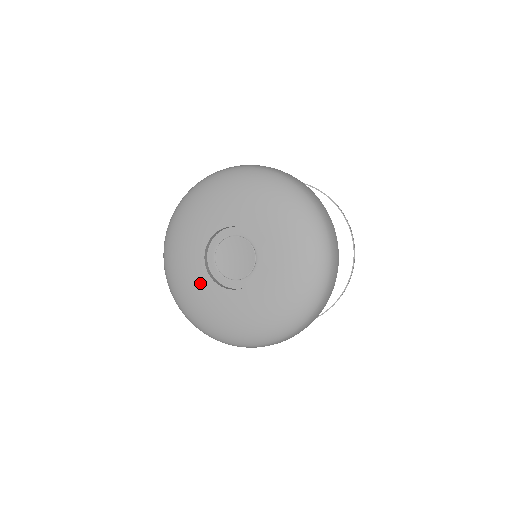
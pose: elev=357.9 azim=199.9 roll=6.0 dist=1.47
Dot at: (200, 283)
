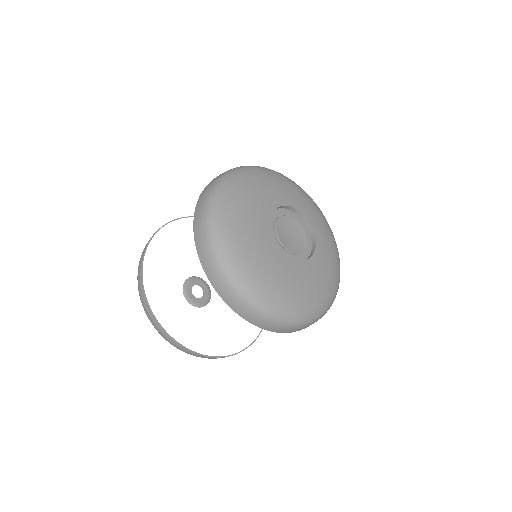
Dot at: (276, 266)
